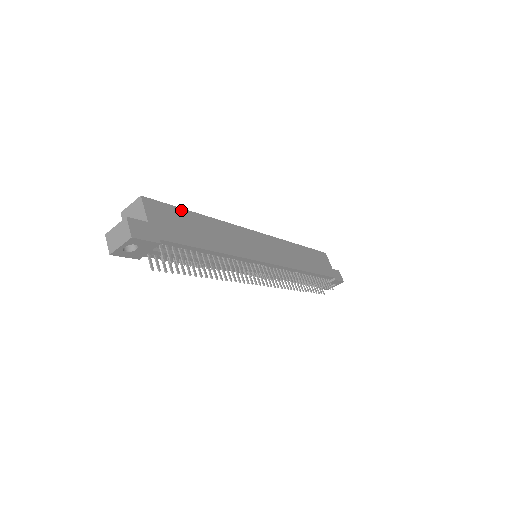
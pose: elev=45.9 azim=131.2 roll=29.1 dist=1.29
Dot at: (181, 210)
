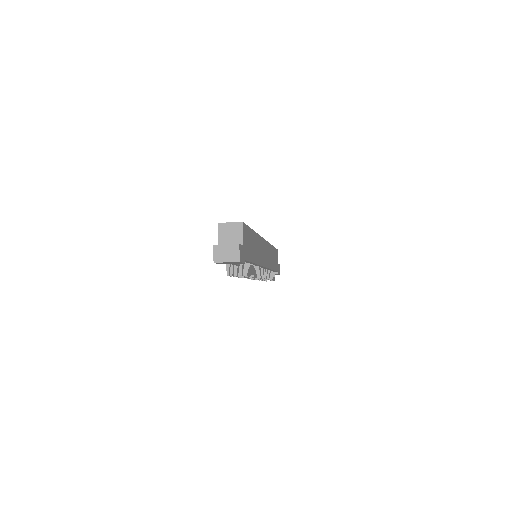
Dot at: (250, 229)
